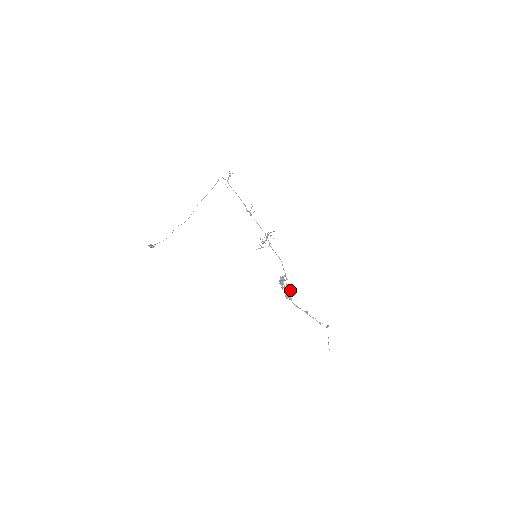
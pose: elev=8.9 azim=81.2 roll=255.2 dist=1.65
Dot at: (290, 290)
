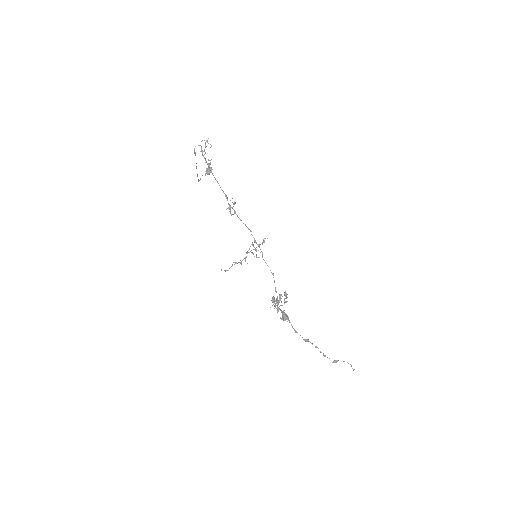
Dot at: (283, 315)
